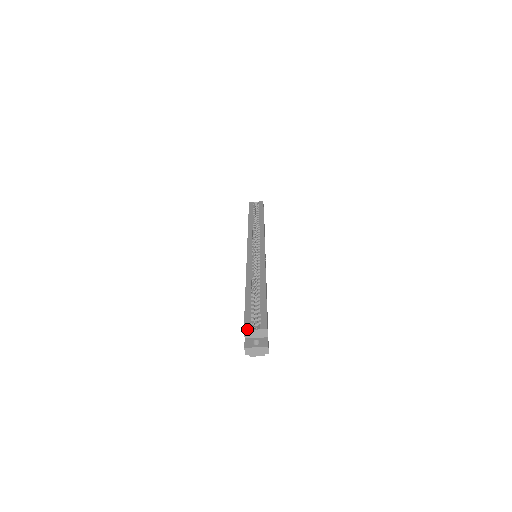
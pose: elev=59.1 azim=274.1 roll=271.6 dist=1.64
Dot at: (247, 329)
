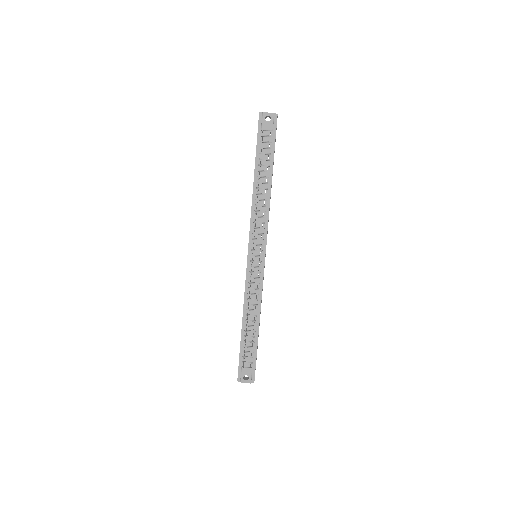
Dot at: occluded
